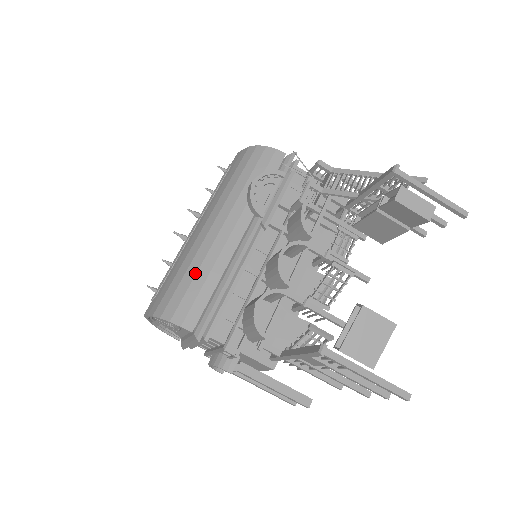
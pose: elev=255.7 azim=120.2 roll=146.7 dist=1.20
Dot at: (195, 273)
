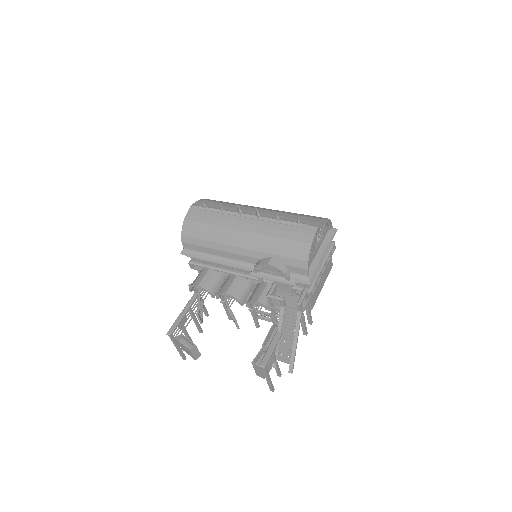
Dot at: (209, 240)
